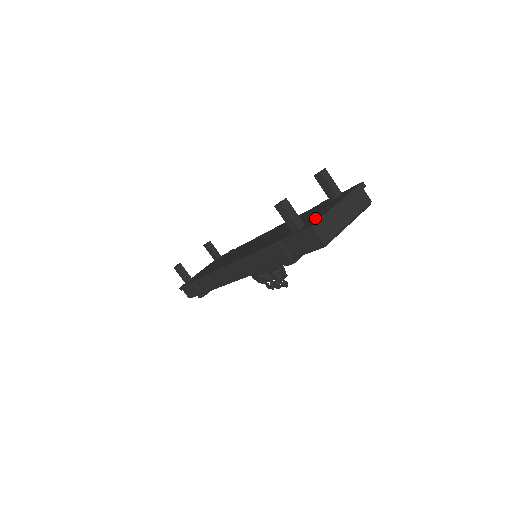
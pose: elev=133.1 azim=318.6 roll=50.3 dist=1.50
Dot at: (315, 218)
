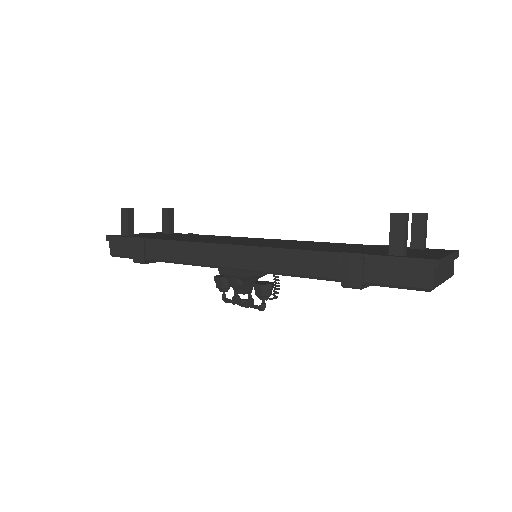
Dot at: (423, 255)
